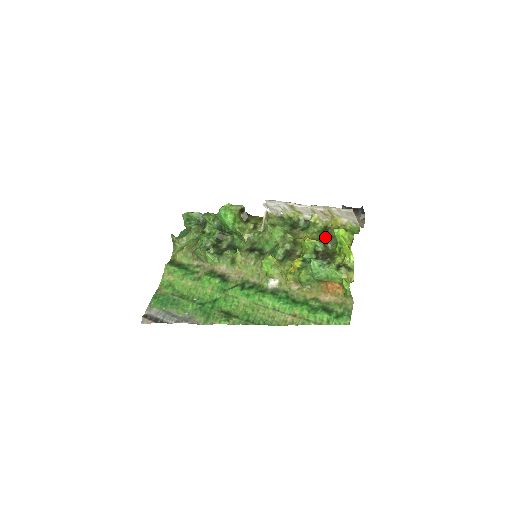
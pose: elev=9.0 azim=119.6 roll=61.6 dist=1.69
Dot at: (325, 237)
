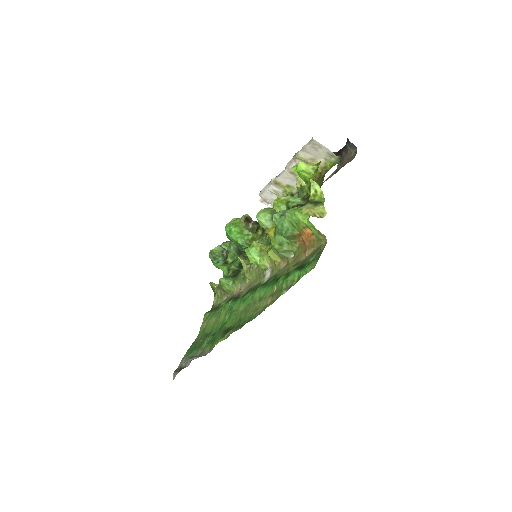
Dot at: occluded
